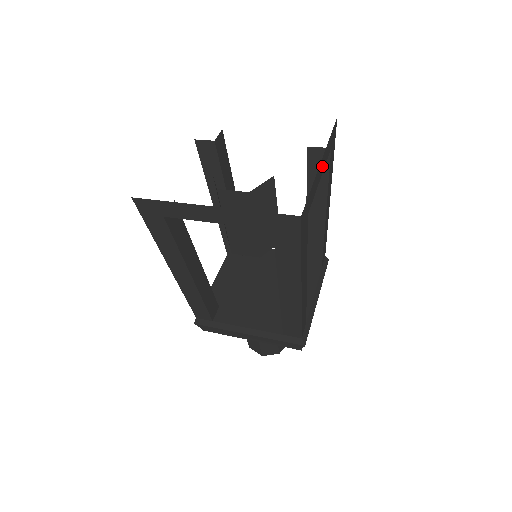
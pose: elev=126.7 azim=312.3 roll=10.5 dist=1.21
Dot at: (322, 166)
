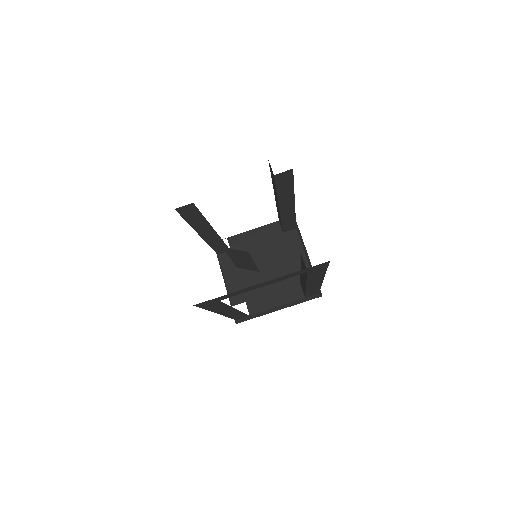
Dot at: (268, 283)
